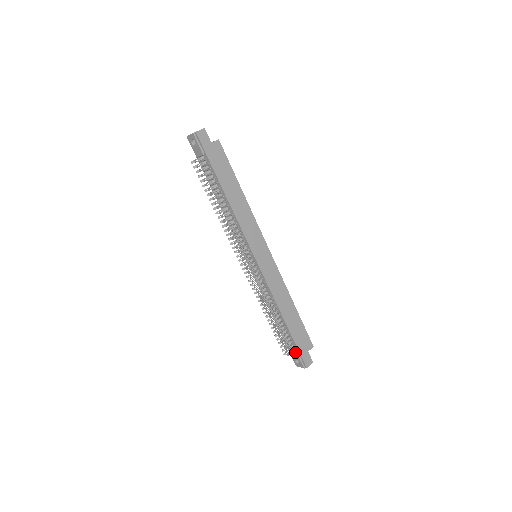
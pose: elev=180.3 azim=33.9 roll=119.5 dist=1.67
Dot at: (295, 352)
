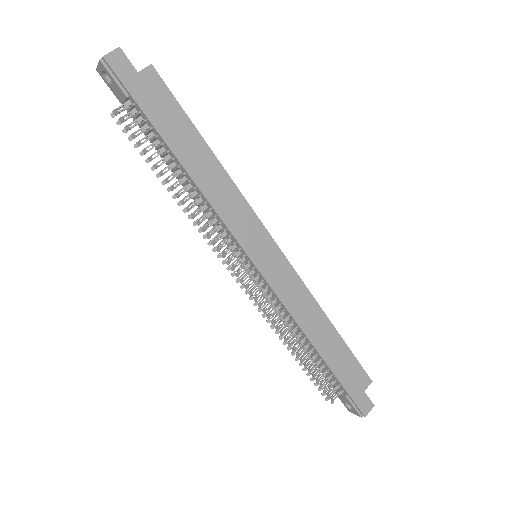
Dot at: (343, 395)
